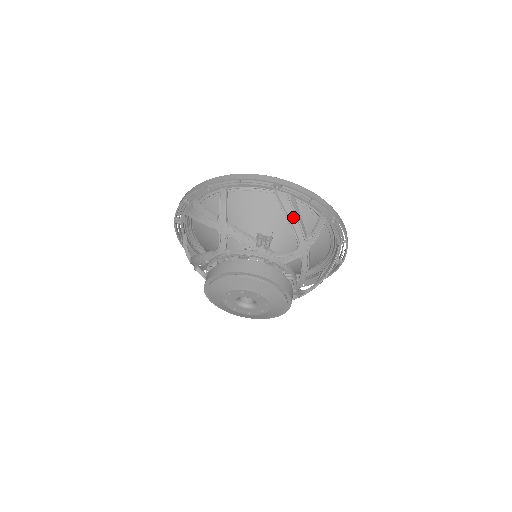
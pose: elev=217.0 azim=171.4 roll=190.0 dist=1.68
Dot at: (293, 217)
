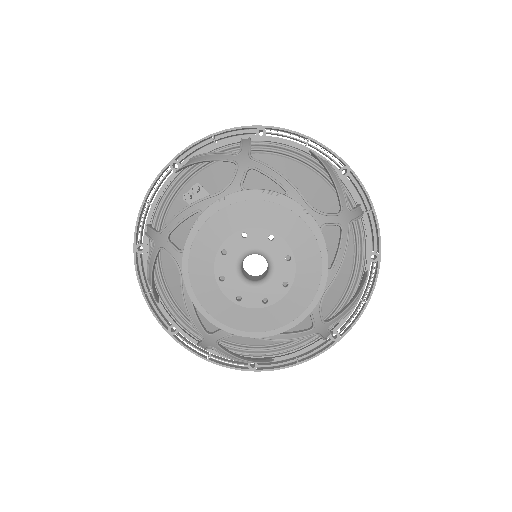
Dot at: (205, 157)
